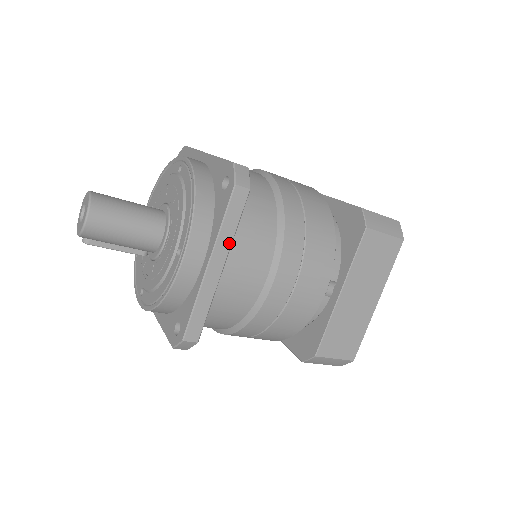
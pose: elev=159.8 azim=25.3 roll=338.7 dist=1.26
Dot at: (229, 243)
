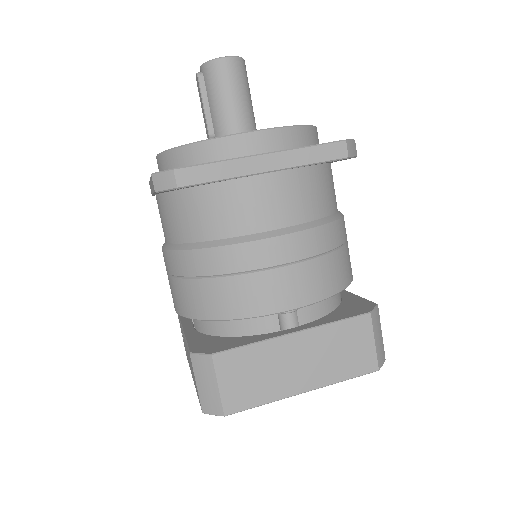
Dot at: (293, 164)
